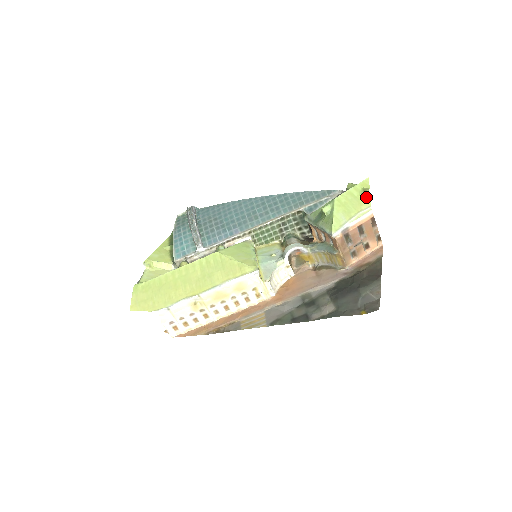
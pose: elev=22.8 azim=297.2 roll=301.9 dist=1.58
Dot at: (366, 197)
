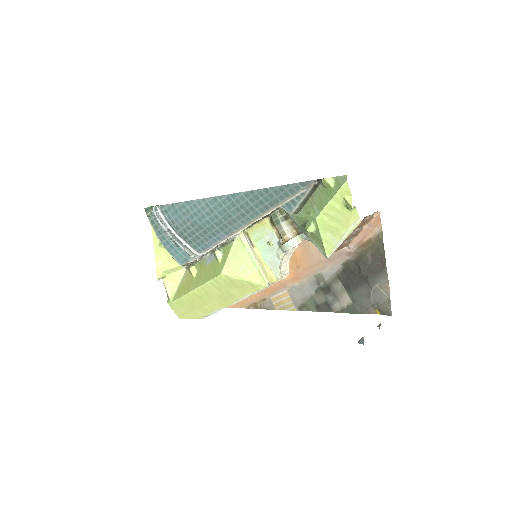
Dot at: (351, 210)
